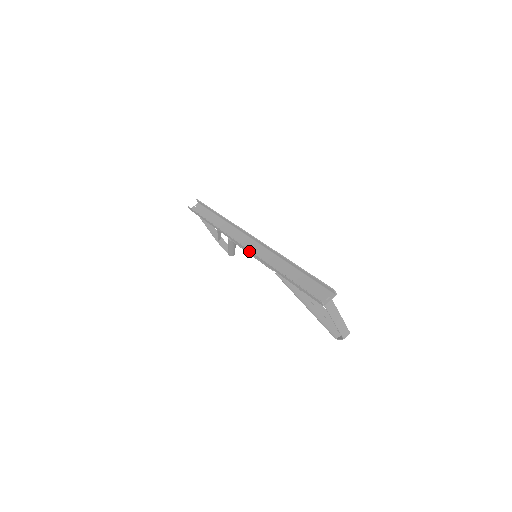
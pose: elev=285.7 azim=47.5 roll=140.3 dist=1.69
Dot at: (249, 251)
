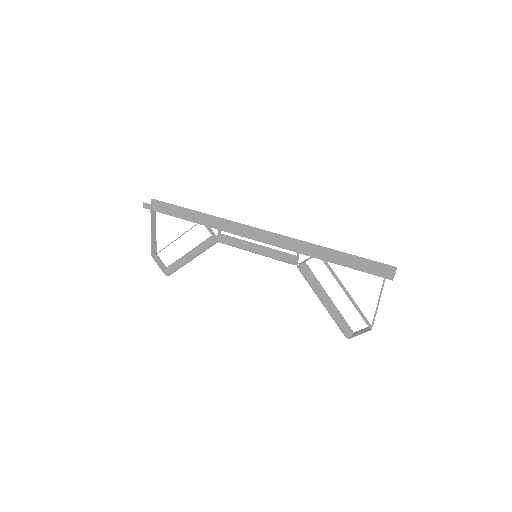
Dot at: (272, 241)
